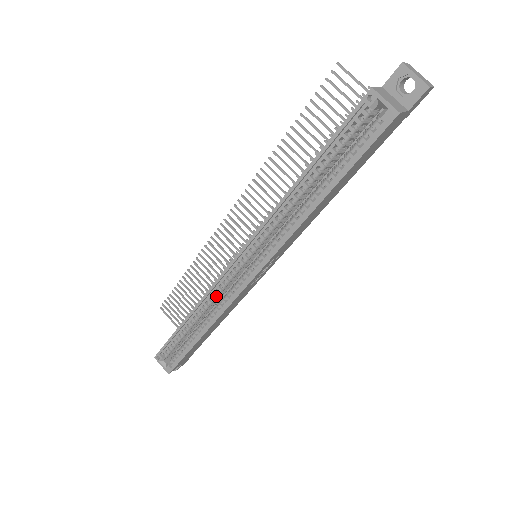
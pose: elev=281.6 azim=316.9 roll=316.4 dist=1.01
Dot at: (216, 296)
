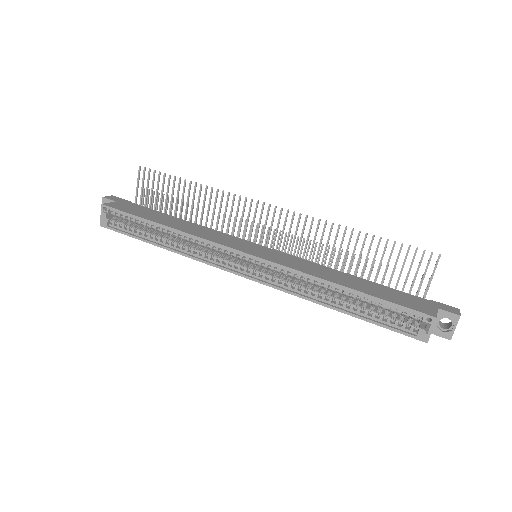
Dot at: (203, 245)
